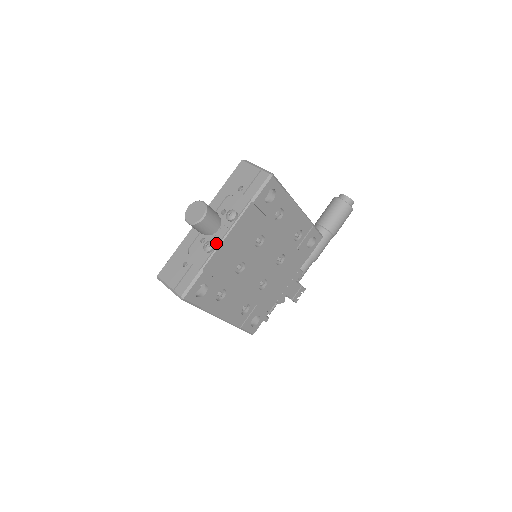
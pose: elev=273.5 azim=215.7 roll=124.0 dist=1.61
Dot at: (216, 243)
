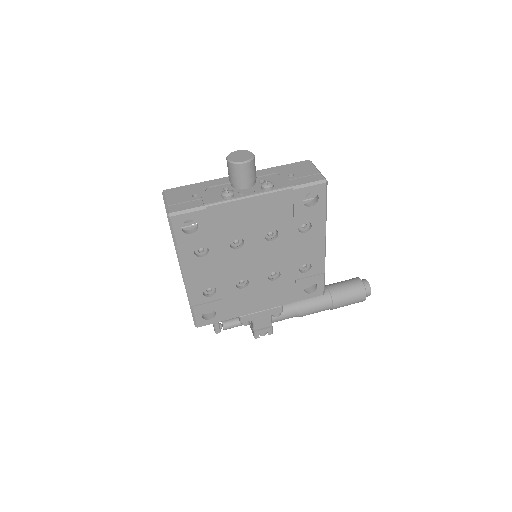
Dot at: (236, 196)
